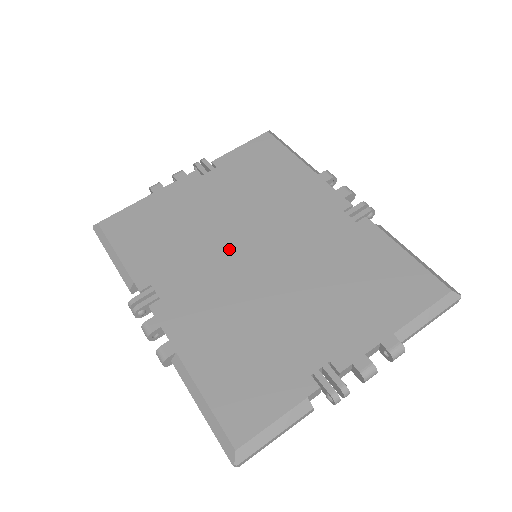
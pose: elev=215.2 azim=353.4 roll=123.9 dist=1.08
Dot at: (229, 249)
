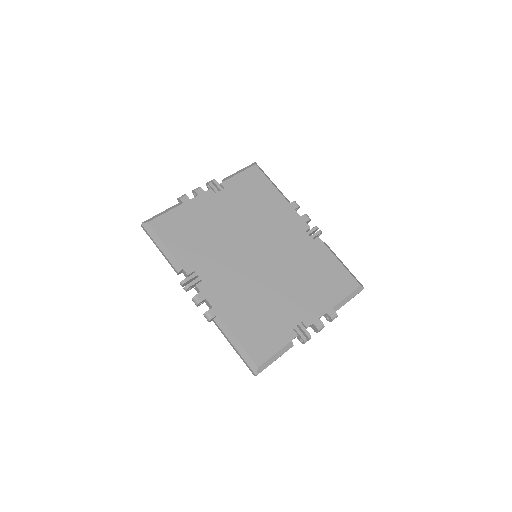
Dot at: (240, 251)
